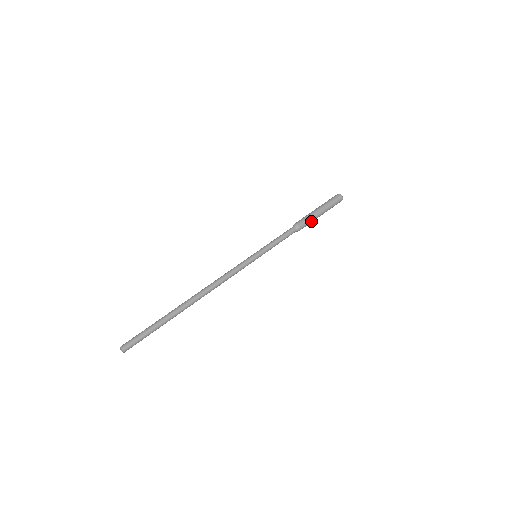
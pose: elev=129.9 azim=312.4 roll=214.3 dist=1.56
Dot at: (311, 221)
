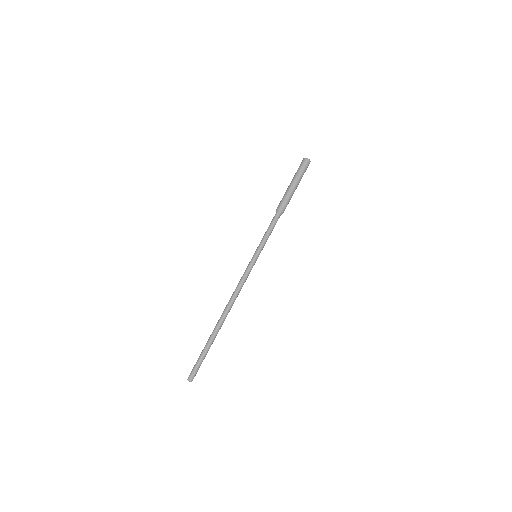
Dot at: occluded
